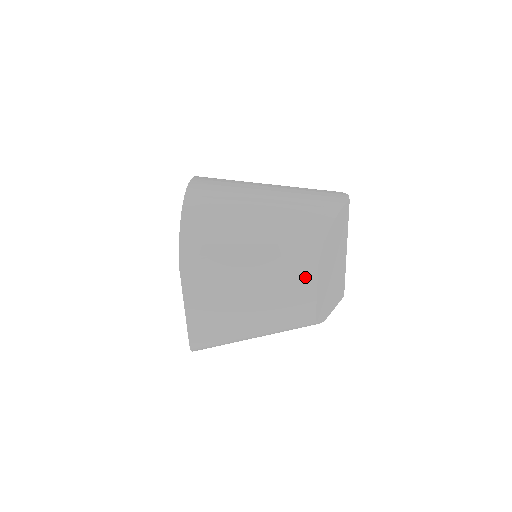
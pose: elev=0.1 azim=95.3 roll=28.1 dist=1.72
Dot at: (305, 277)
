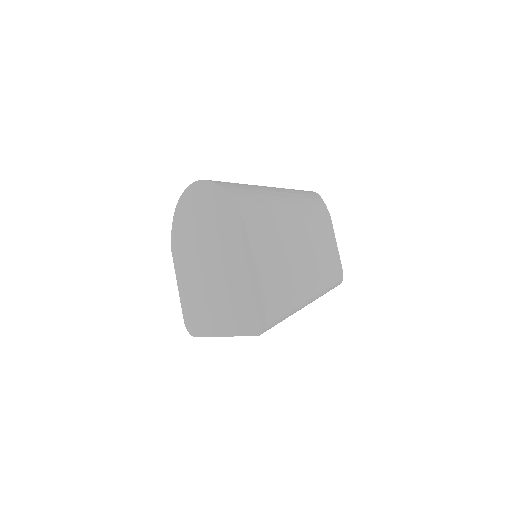
Dot at: (327, 229)
